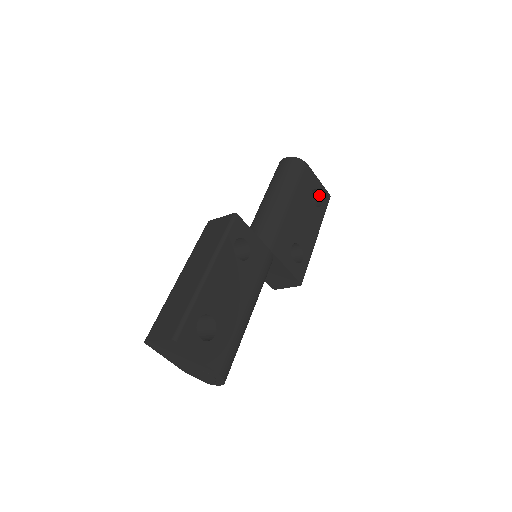
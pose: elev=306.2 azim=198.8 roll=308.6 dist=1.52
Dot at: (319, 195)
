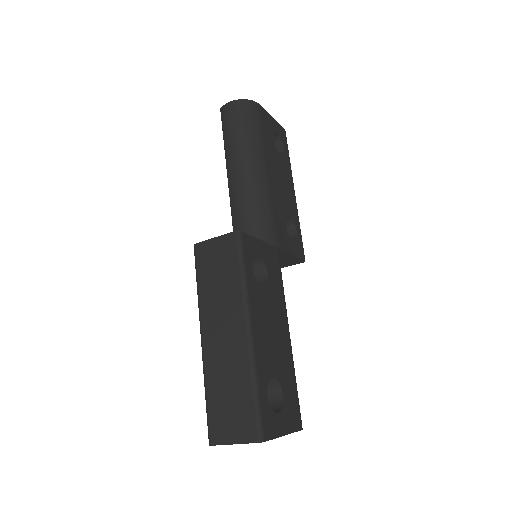
Dot at: (278, 137)
